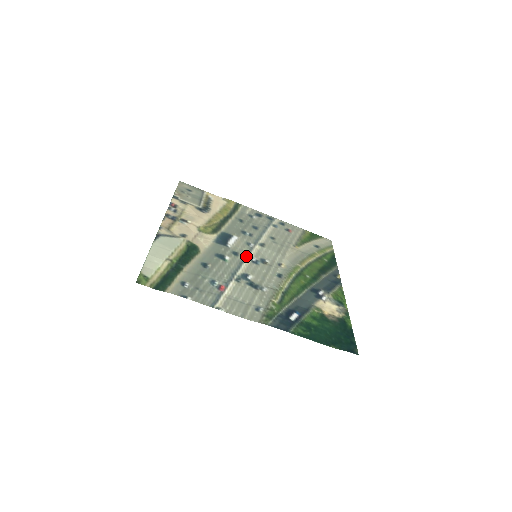
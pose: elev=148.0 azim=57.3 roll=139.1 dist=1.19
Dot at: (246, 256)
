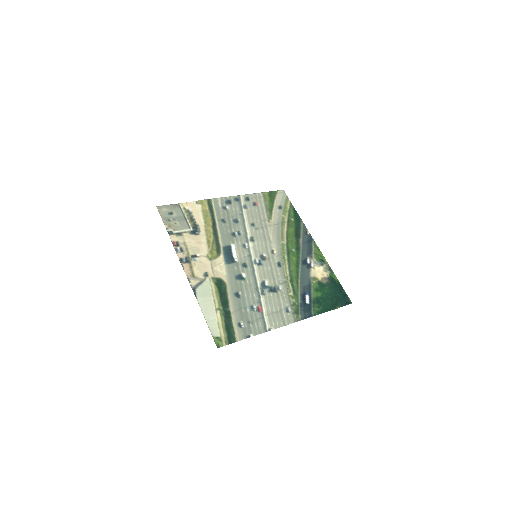
Dot at: (251, 262)
